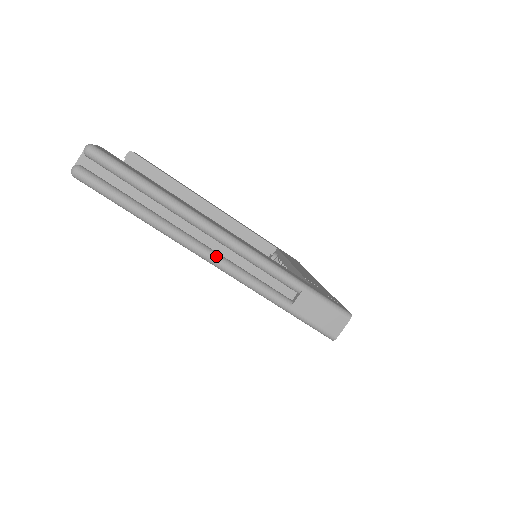
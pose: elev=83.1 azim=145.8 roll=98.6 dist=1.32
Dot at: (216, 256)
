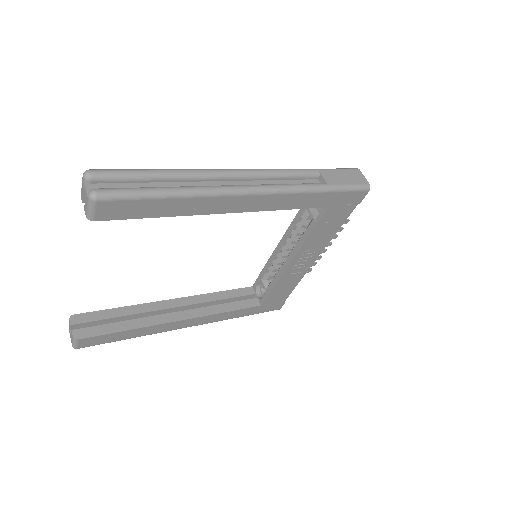
Dot at: (252, 185)
